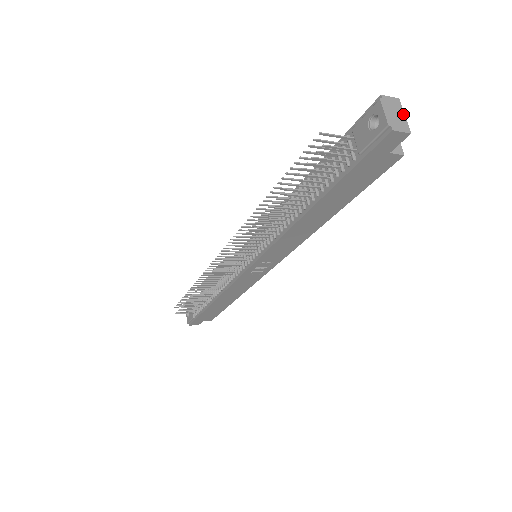
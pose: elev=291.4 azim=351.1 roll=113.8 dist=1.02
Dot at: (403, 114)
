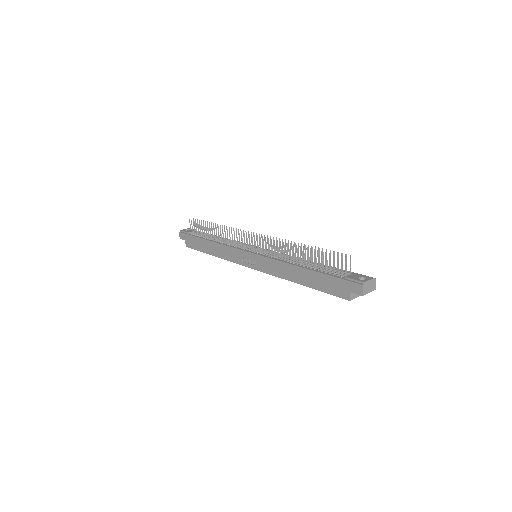
Dot at: (370, 291)
